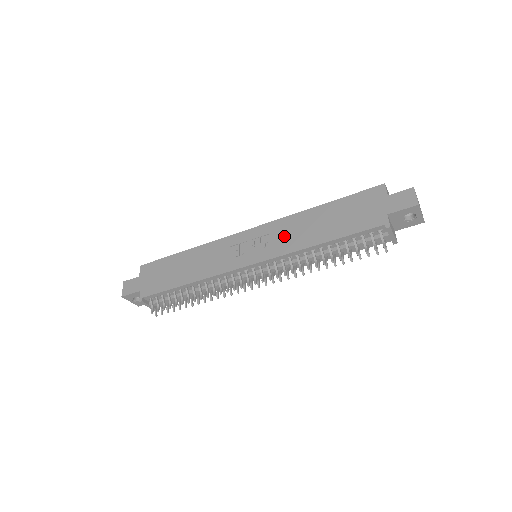
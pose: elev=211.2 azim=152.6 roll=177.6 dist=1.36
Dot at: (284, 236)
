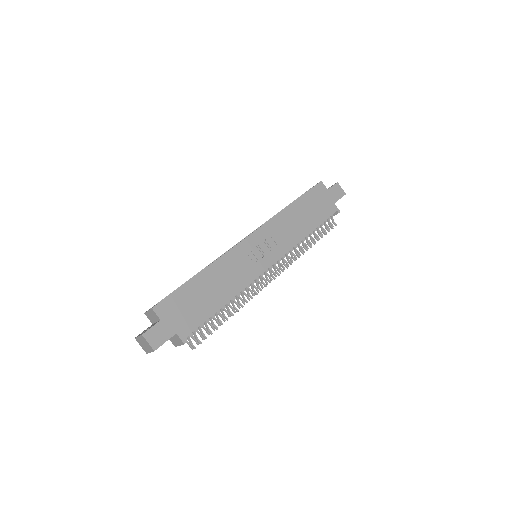
Dot at: (282, 234)
